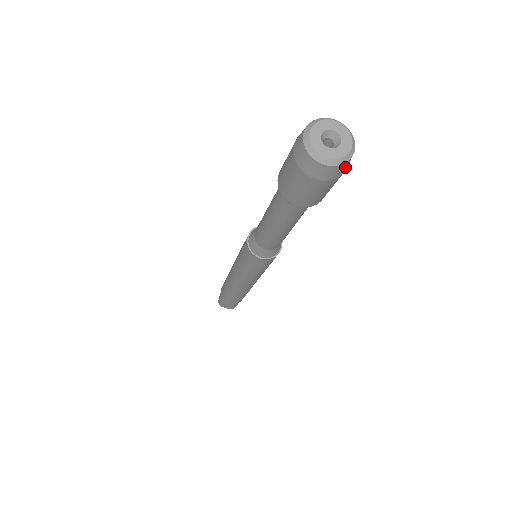
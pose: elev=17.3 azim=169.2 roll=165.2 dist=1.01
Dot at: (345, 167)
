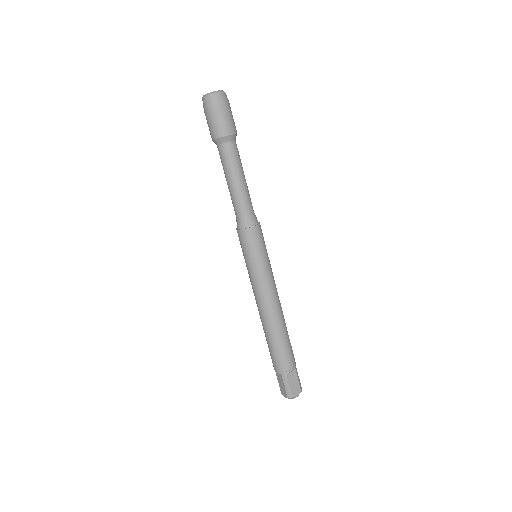
Dot at: occluded
